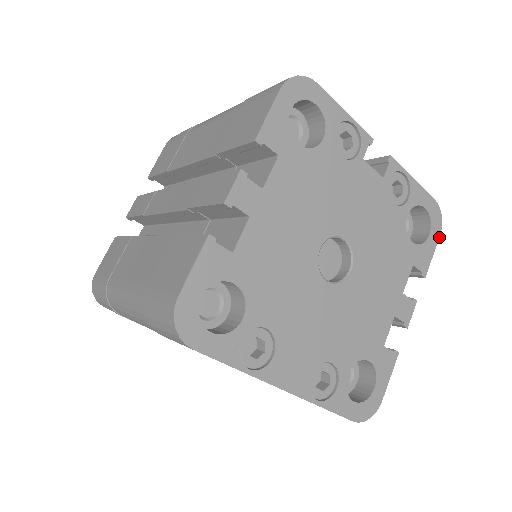
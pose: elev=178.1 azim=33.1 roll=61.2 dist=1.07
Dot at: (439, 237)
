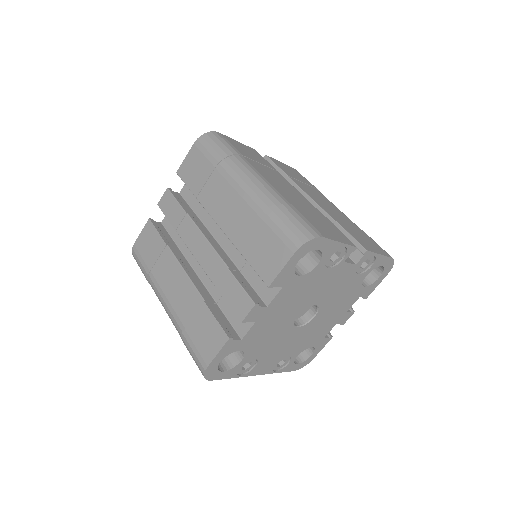
Dot at: occluded
